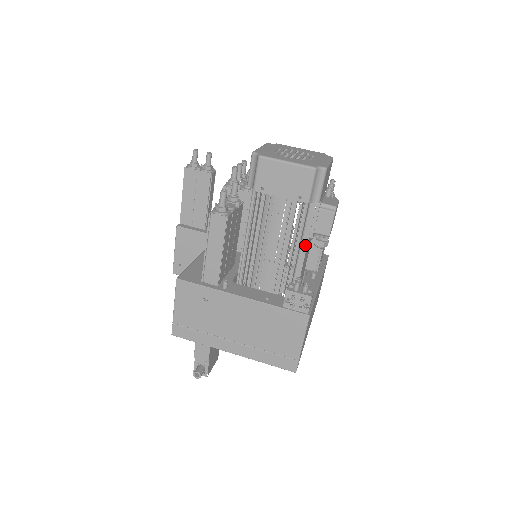
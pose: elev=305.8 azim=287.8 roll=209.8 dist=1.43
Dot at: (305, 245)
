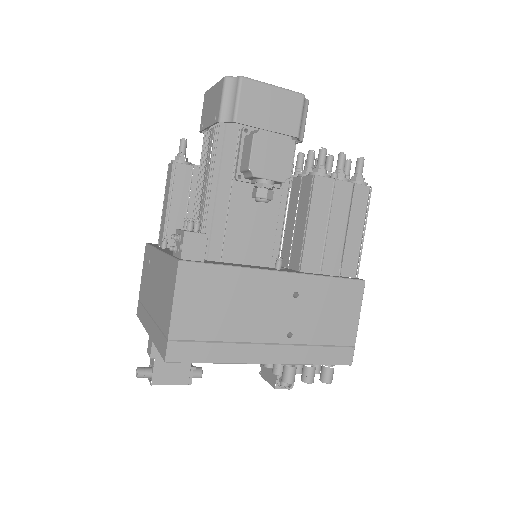
Dot at: (234, 191)
